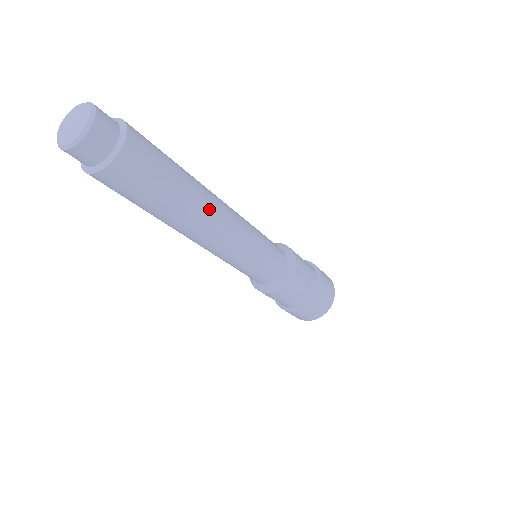
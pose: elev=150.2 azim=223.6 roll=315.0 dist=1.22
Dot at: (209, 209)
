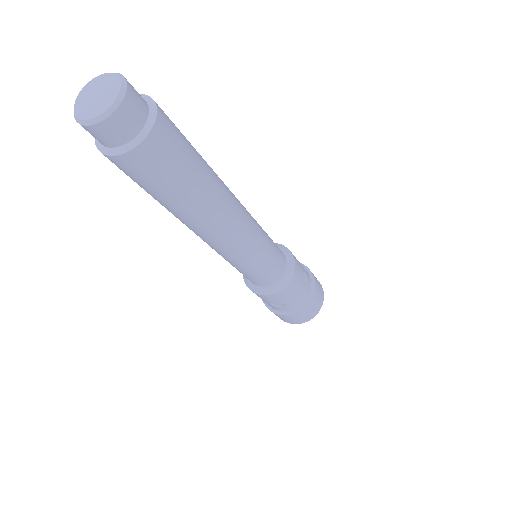
Dot at: (227, 191)
